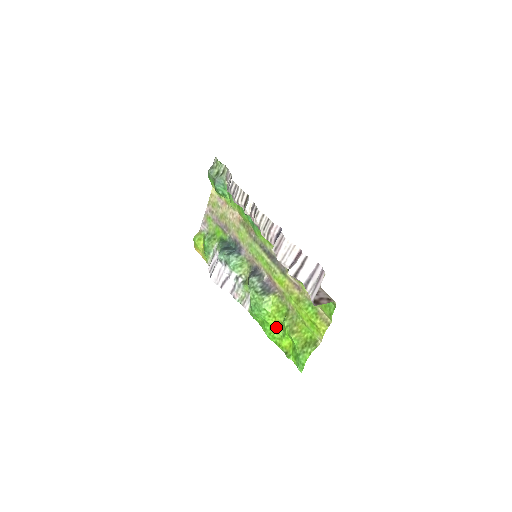
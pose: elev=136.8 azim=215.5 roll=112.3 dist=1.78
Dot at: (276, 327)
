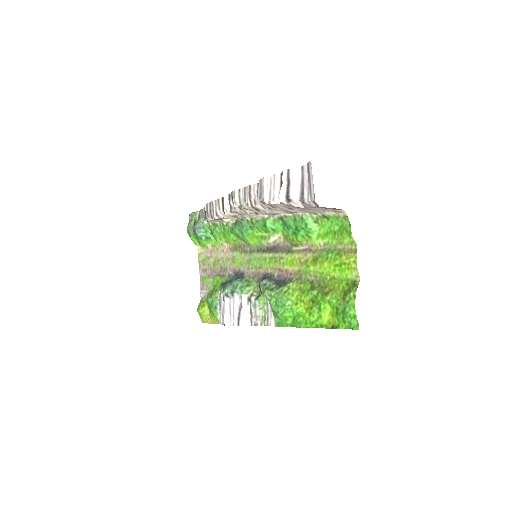
Dot at: (308, 309)
